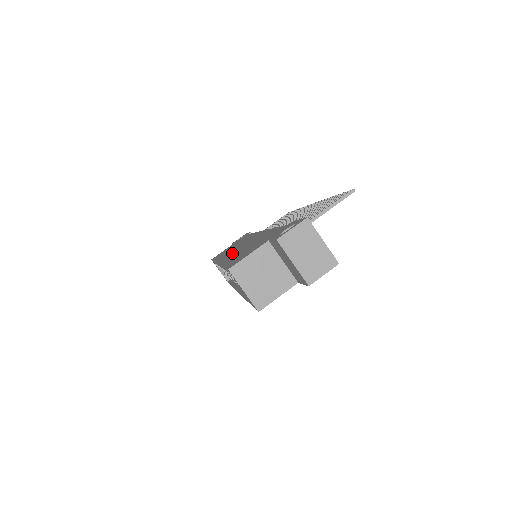
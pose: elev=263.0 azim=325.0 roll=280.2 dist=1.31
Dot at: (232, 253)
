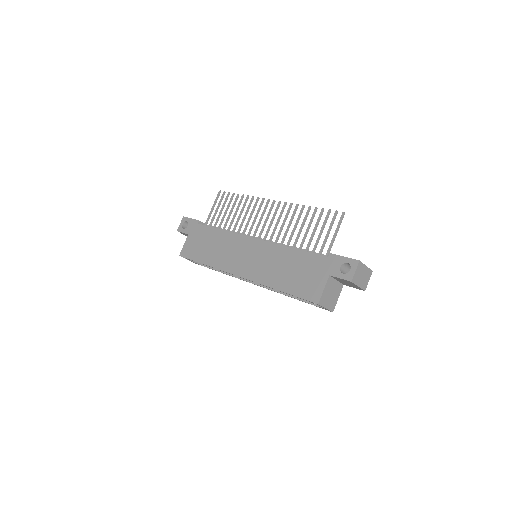
Dot at: (252, 268)
